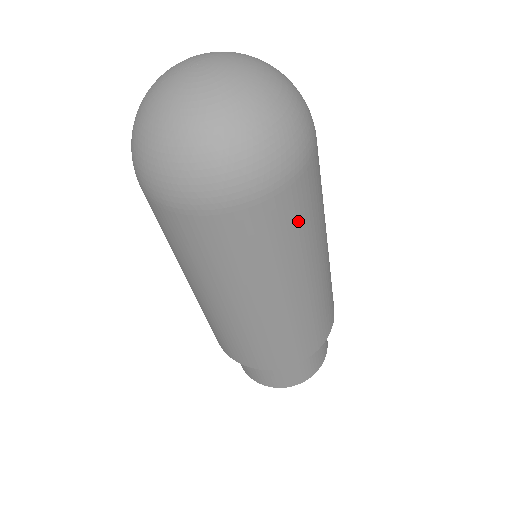
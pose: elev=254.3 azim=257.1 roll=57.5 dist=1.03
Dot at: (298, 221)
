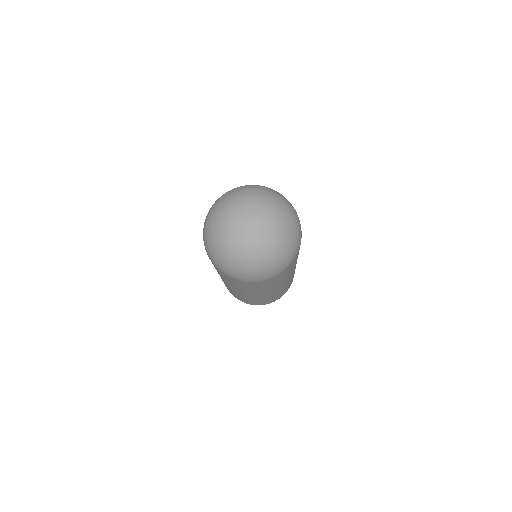
Dot at: (283, 276)
